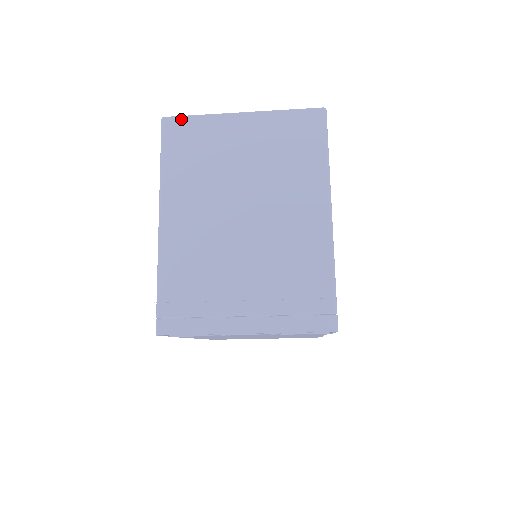
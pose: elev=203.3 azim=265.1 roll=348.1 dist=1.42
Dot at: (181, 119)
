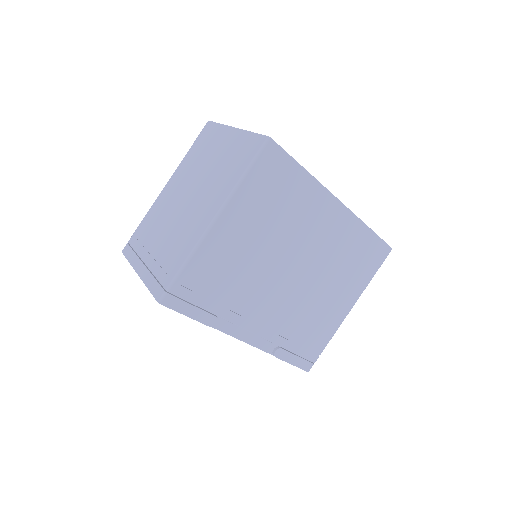
Dot at: (212, 124)
